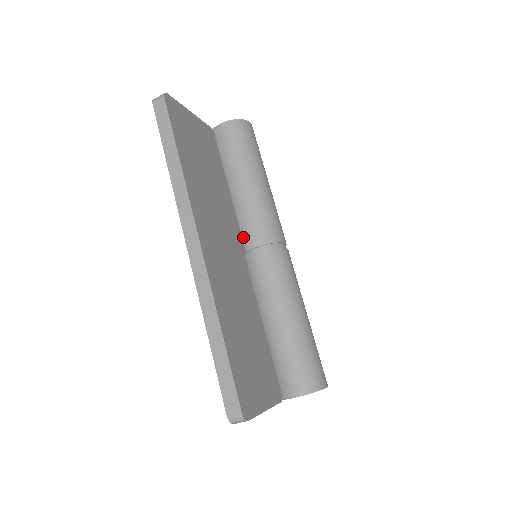
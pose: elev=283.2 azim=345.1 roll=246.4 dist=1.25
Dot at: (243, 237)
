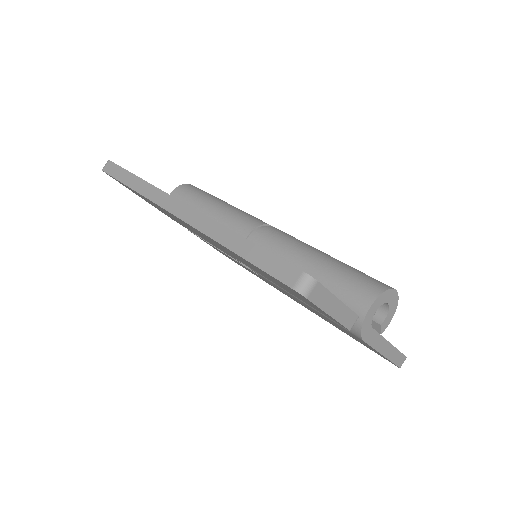
Dot at: occluded
